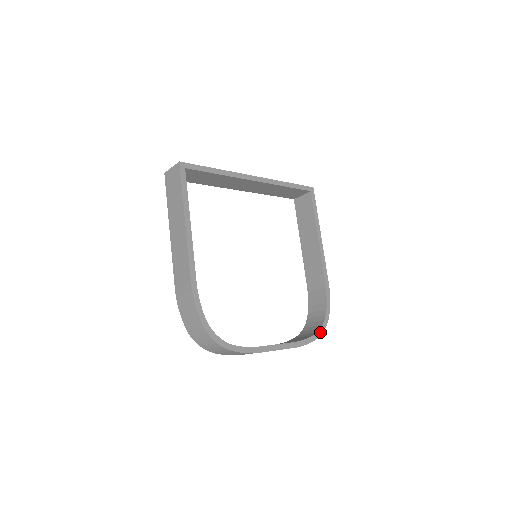
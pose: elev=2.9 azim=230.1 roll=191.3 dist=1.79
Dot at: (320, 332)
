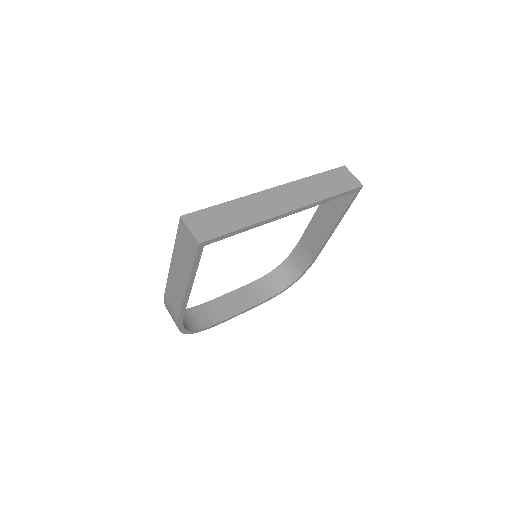
Dot at: (286, 289)
